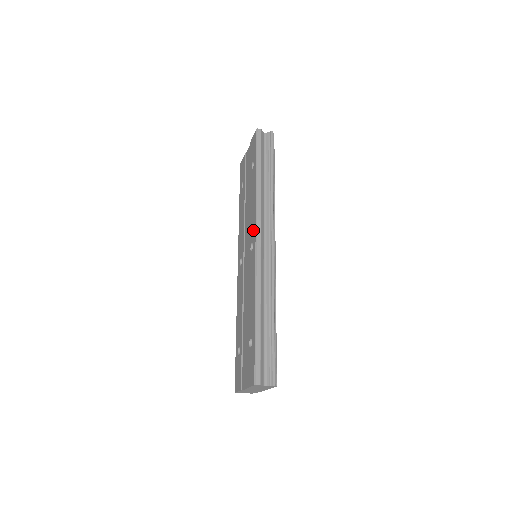
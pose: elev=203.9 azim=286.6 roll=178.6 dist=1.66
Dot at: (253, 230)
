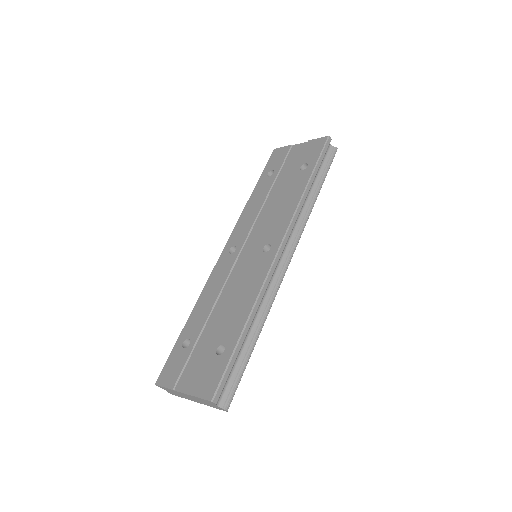
Dot at: (279, 233)
